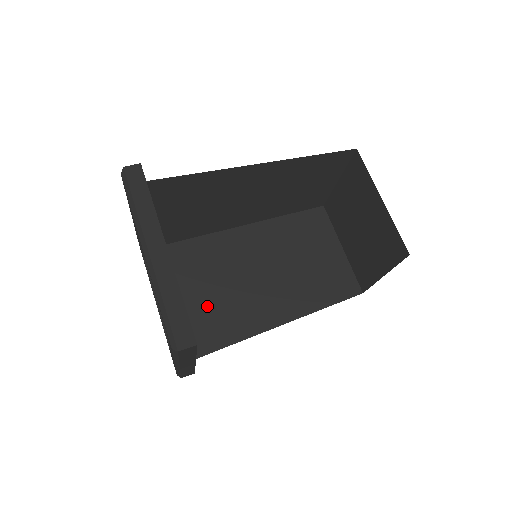
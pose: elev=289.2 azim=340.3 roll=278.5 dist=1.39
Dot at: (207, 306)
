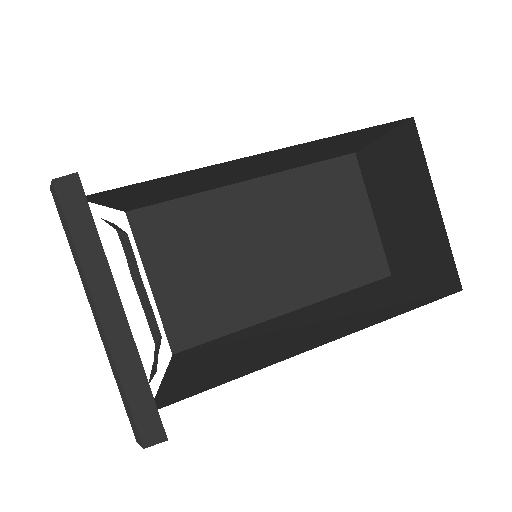
Dot at: (198, 288)
